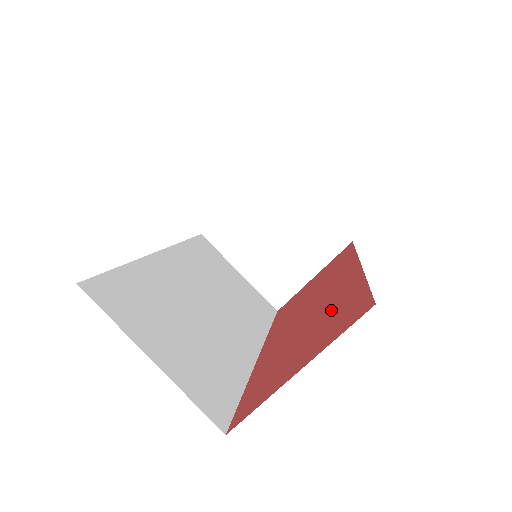
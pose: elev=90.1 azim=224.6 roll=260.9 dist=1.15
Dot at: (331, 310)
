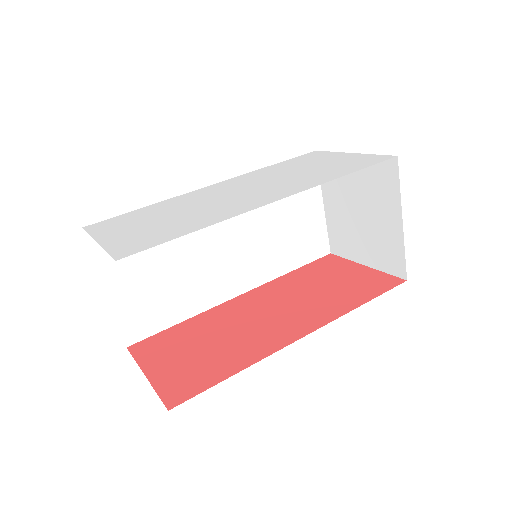
Dot at: (222, 355)
